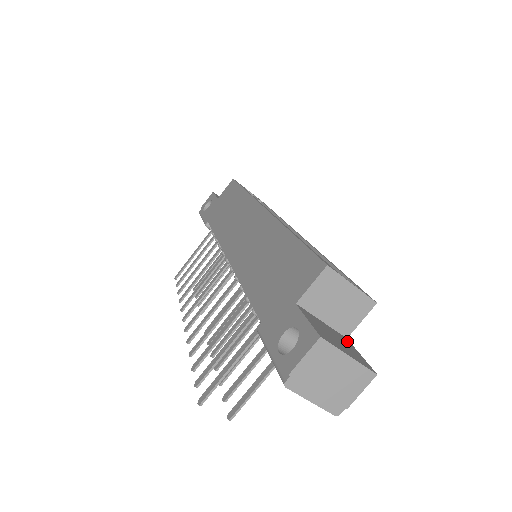
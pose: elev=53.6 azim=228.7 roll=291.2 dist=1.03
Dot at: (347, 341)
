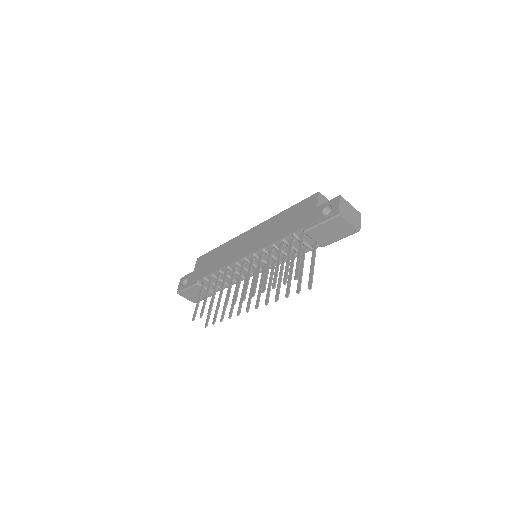
Dot at: occluded
